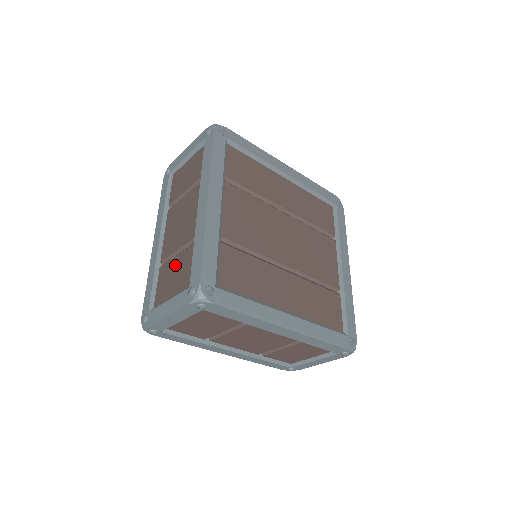
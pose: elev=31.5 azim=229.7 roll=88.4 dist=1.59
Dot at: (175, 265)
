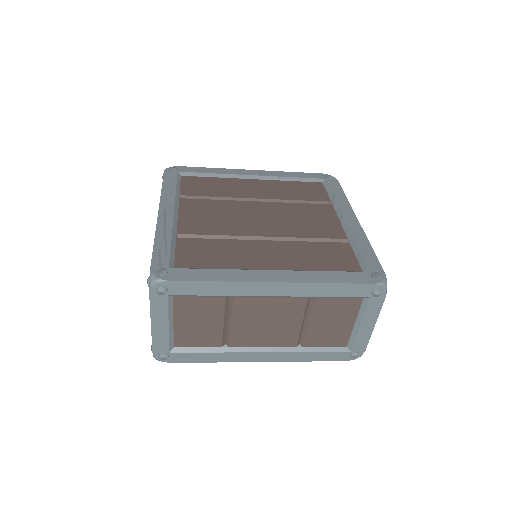
Dot at: occluded
